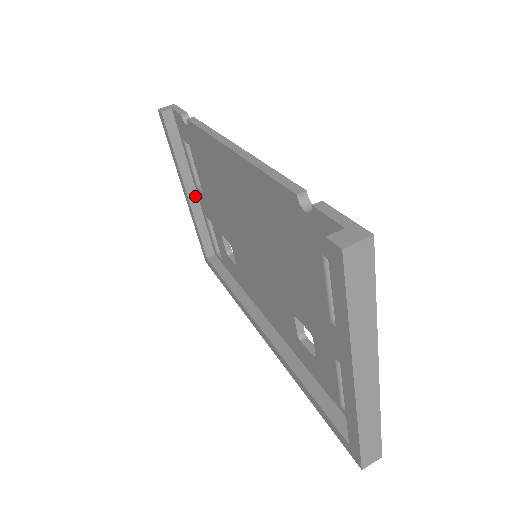
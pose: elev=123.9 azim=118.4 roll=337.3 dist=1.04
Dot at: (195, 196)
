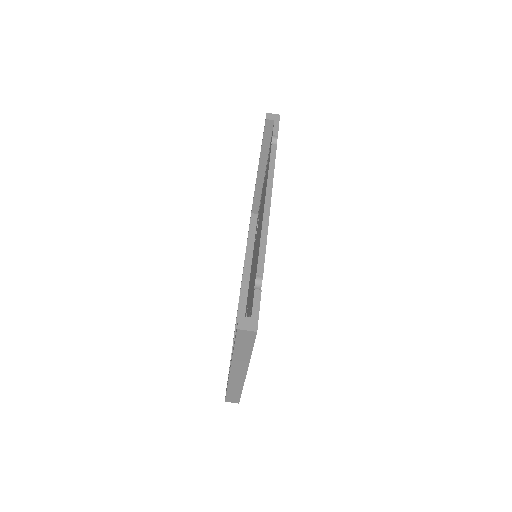
Dot at: (263, 176)
